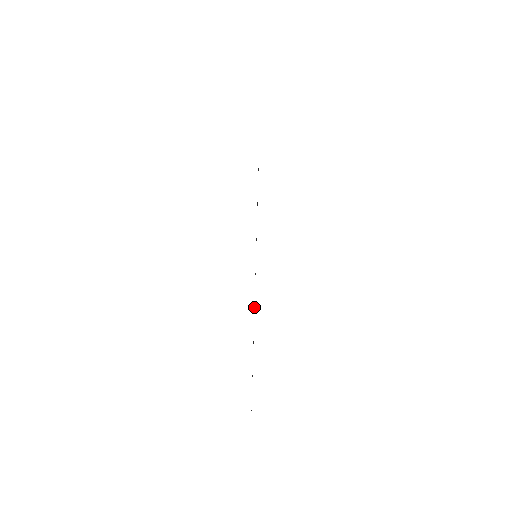
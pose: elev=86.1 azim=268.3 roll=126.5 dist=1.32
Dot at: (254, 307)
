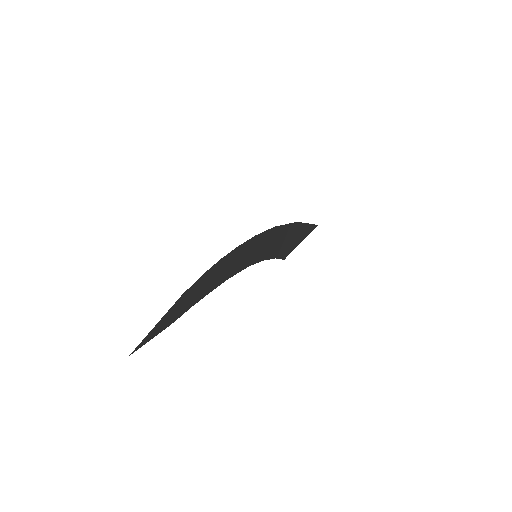
Dot at: (227, 275)
